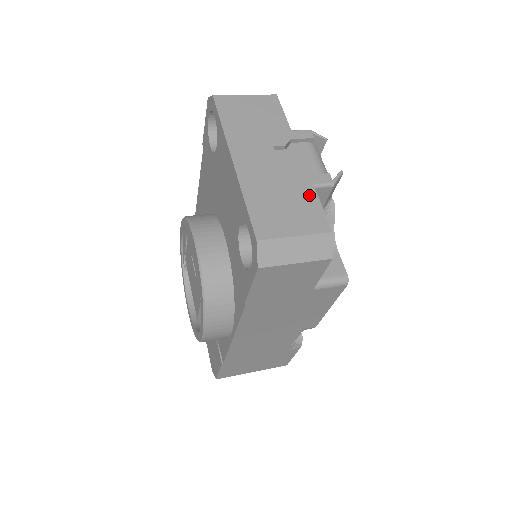
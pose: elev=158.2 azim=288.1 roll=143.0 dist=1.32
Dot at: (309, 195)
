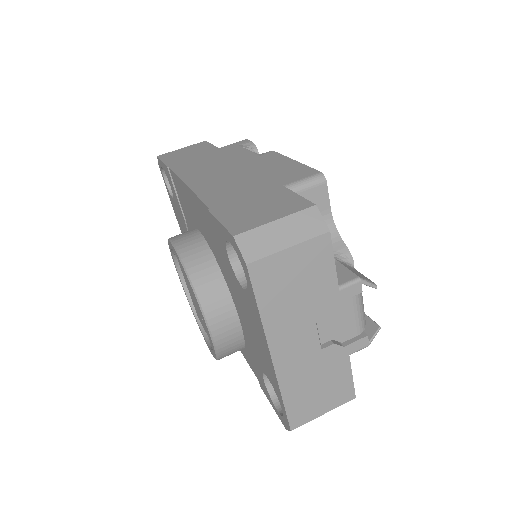
Dot at: (343, 369)
